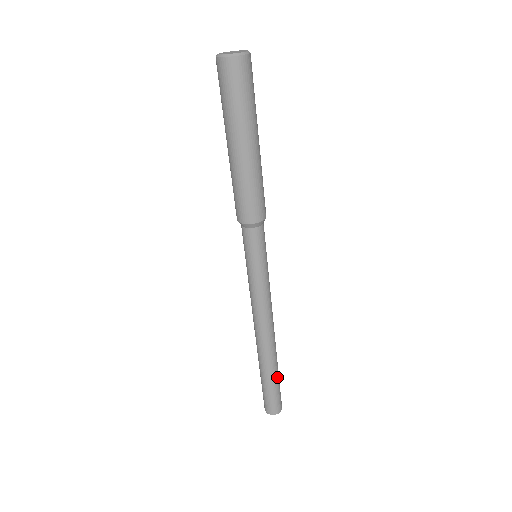
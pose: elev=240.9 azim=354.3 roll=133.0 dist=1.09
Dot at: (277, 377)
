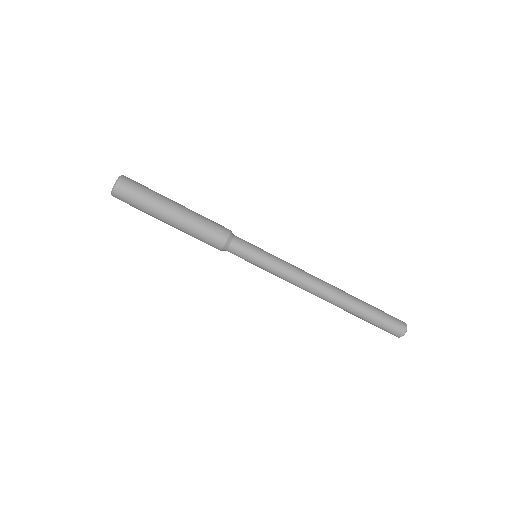
Dot at: (370, 305)
